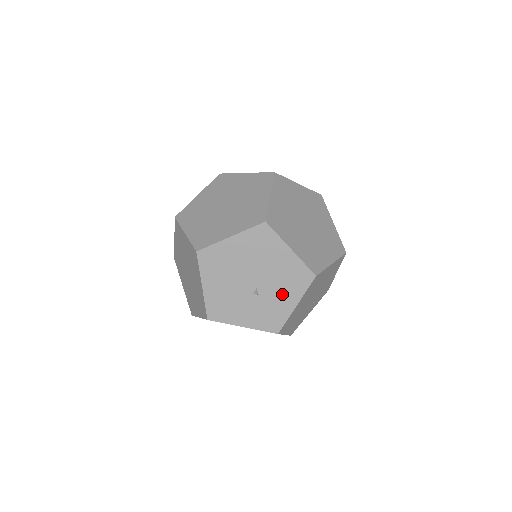
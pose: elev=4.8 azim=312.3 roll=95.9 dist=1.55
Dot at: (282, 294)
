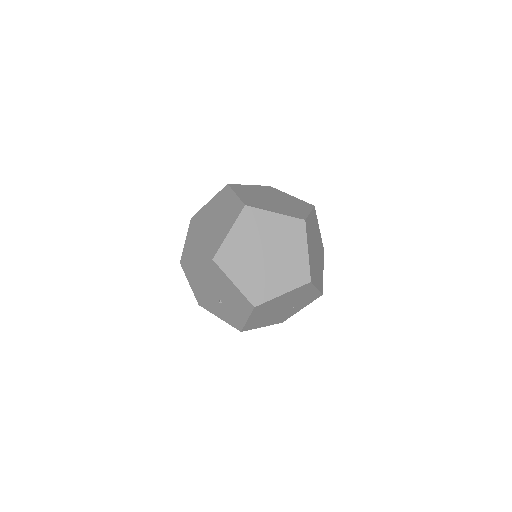
Dot at: (236, 309)
